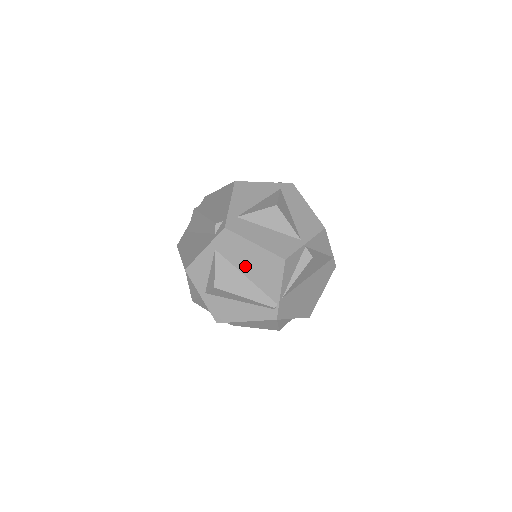
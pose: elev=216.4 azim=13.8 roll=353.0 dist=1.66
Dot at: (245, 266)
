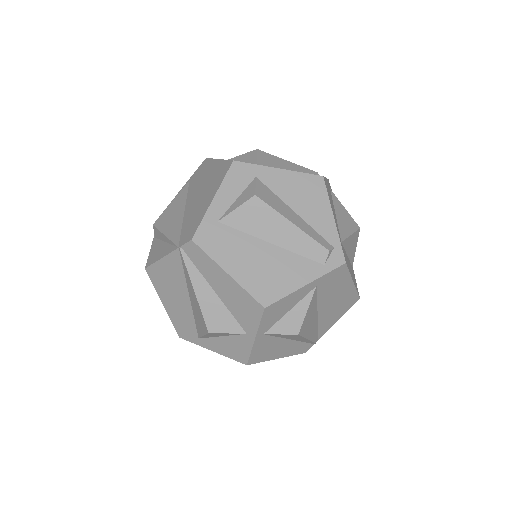
Dot at: (326, 304)
